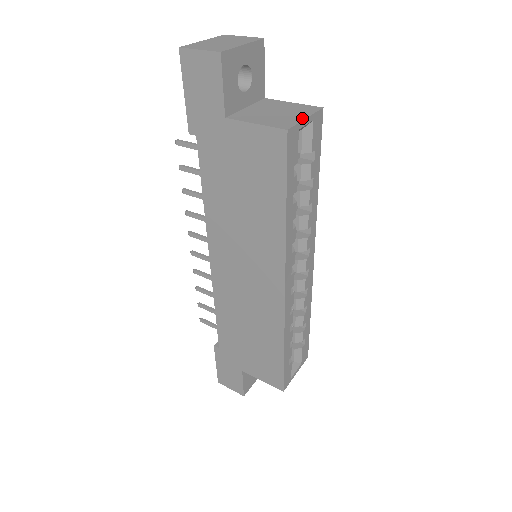
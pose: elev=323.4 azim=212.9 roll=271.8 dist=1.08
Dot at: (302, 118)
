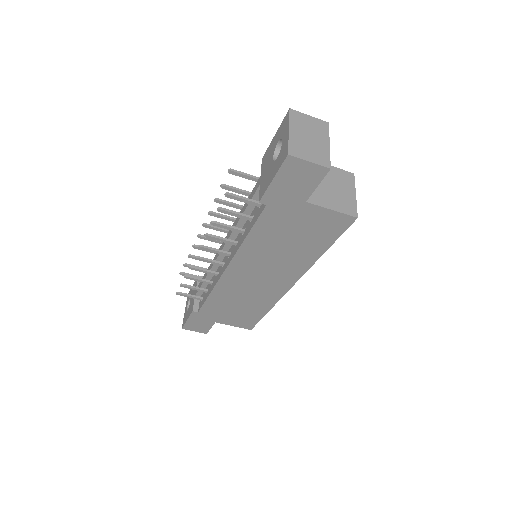
Dot at: (354, 196)
